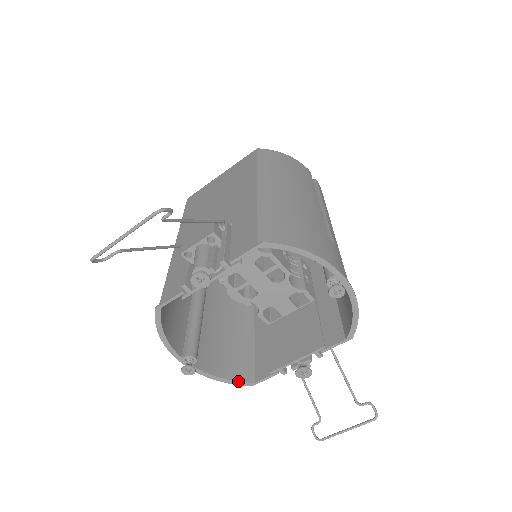
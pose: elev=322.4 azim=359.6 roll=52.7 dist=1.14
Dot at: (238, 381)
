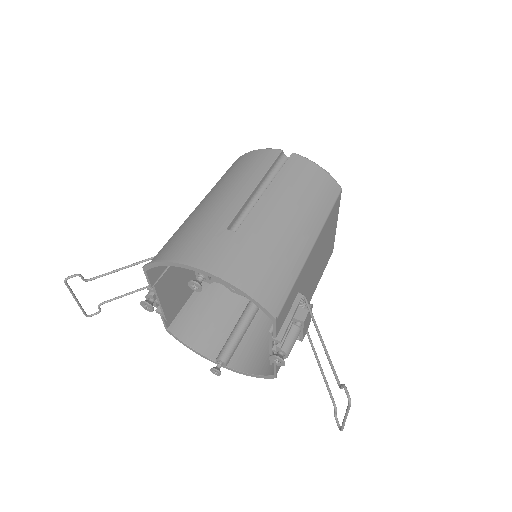
Dot at: (264, 375)
